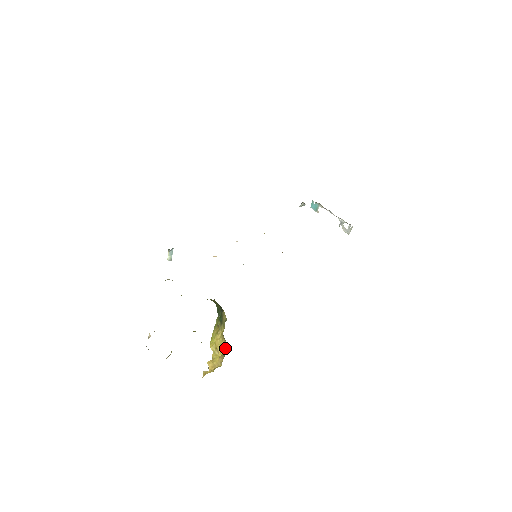
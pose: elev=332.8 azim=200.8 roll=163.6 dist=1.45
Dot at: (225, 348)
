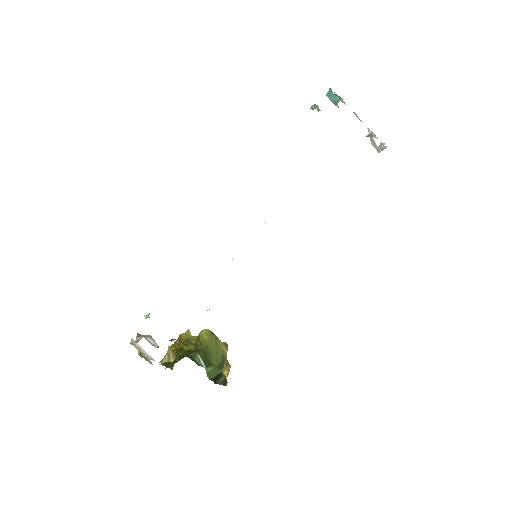
Dot at: (229, 370)
